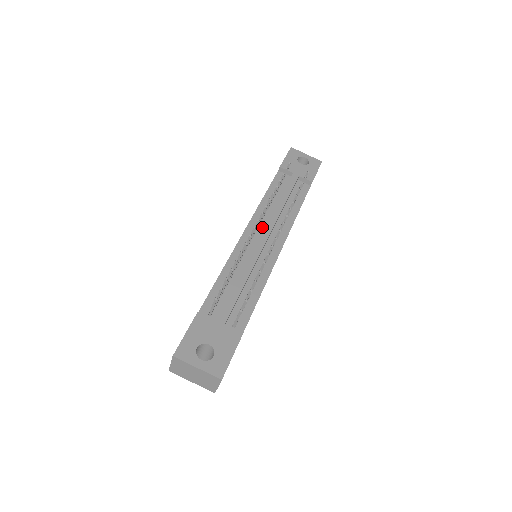
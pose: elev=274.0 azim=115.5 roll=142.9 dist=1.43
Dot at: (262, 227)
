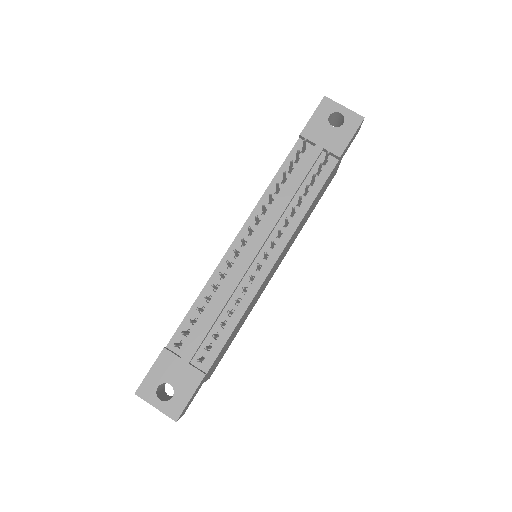
Dot at: (258, 232)
